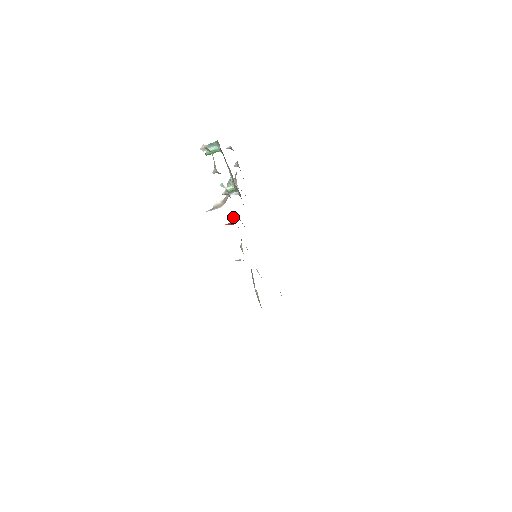
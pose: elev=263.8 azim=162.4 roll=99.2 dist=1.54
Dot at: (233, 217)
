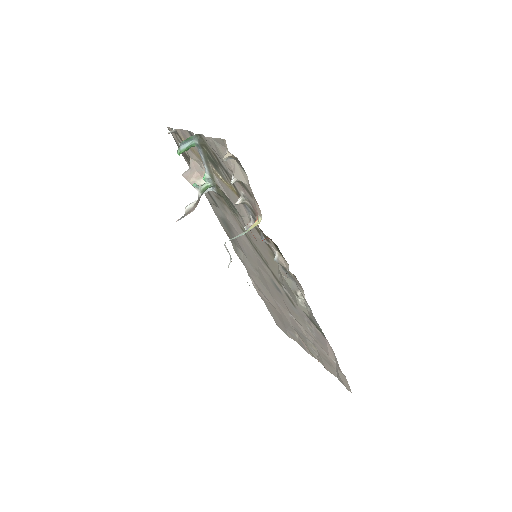
Dot at: (249, 226)
